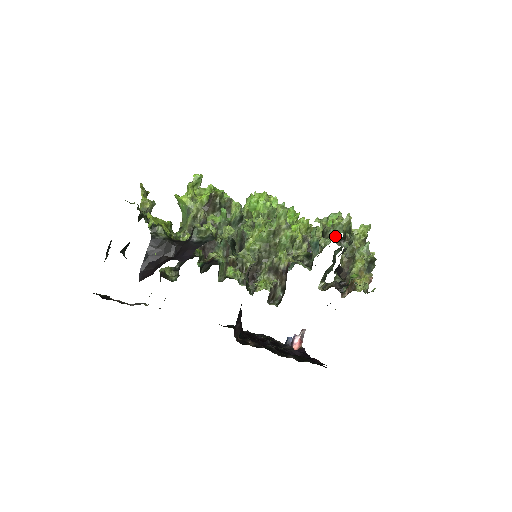
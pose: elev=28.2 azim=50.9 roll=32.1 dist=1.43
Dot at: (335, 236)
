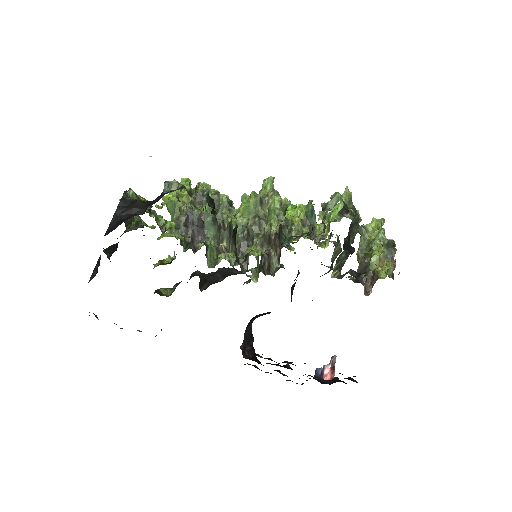
Dot at: (334, 206)
